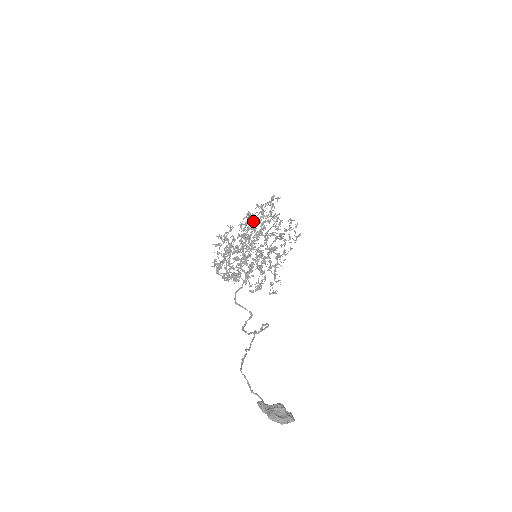
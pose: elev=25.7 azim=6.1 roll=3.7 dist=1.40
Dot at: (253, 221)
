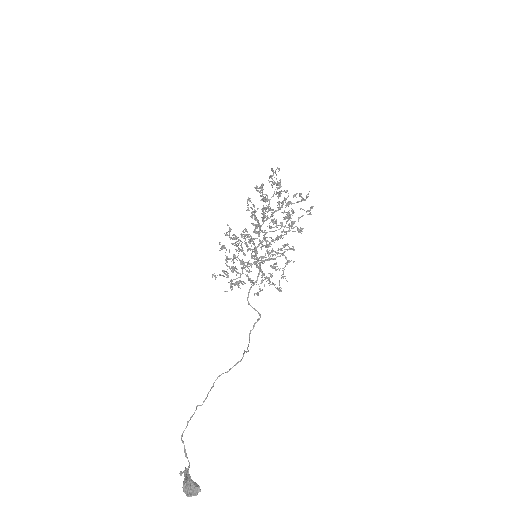
Dot at: (261, 200)
